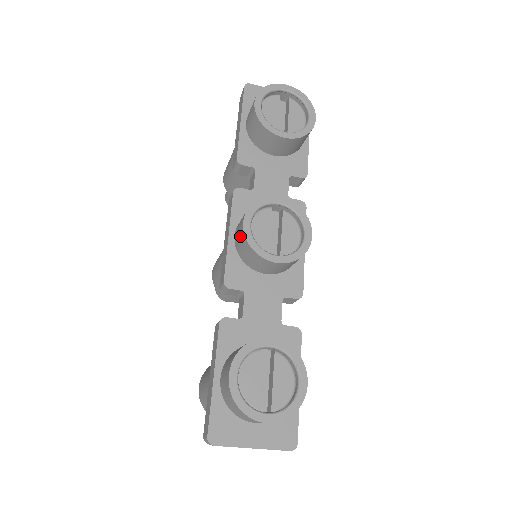
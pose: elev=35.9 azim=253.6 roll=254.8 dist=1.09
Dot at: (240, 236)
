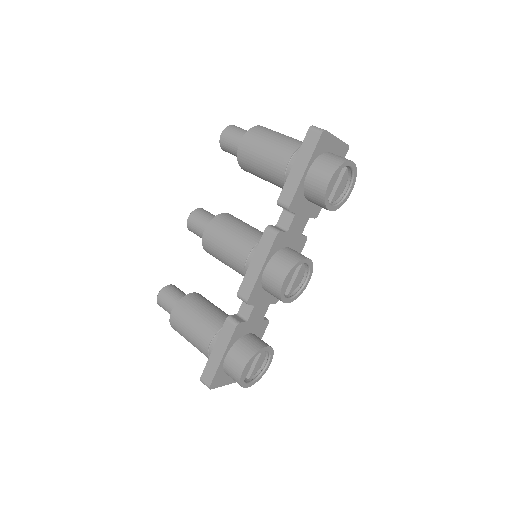
Dot at: (275, 283)
